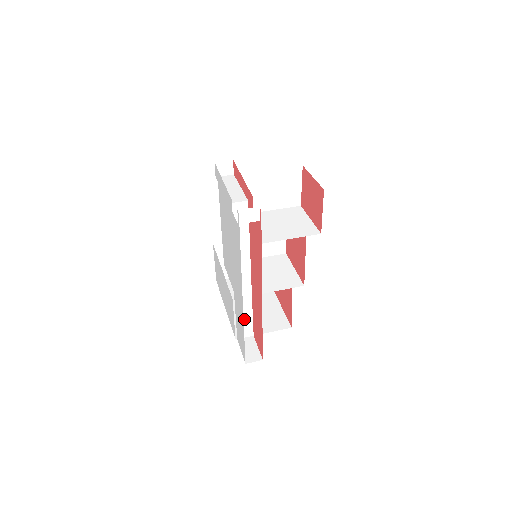
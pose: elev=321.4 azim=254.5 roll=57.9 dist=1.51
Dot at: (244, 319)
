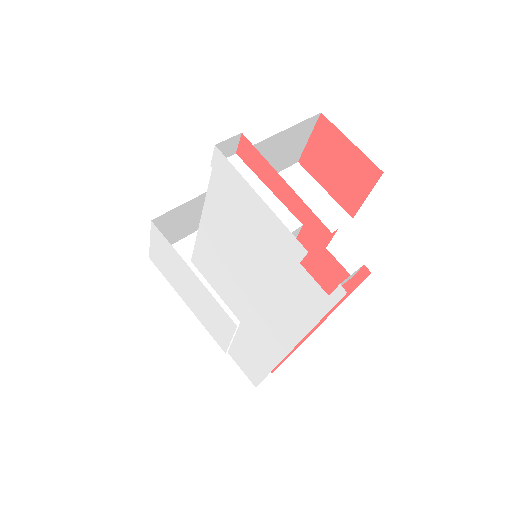
Dot at: occluded
